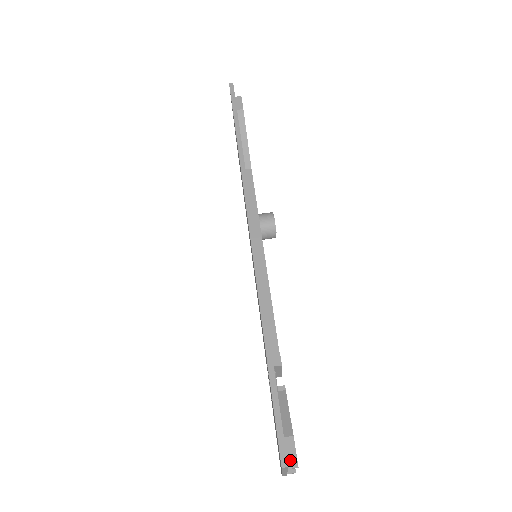
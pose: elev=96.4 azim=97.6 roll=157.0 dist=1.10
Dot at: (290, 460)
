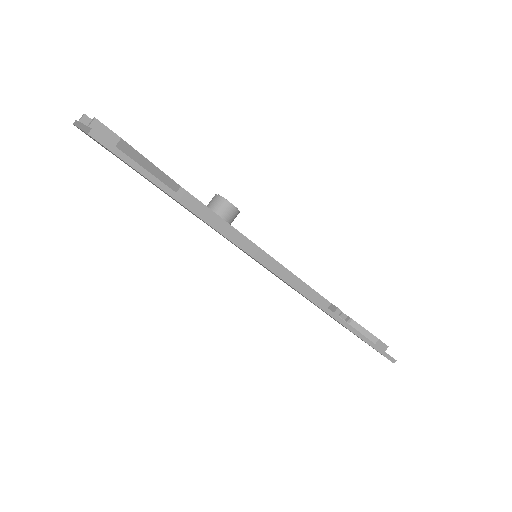
Dot at: (384, 348)
